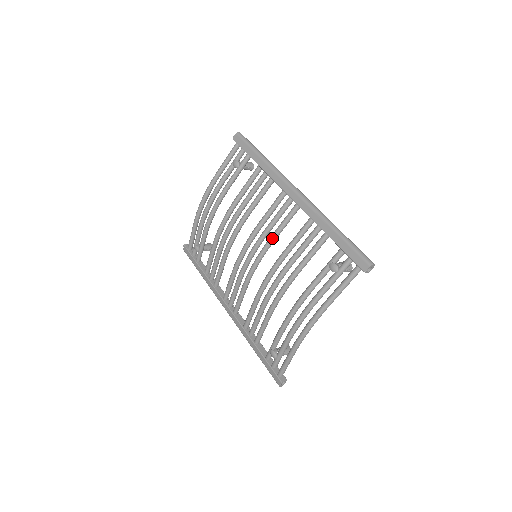
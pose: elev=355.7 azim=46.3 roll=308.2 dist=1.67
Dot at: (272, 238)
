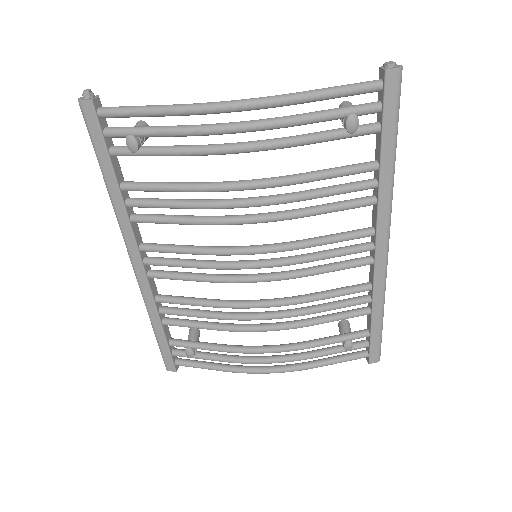
Dot at: (312, 275)
